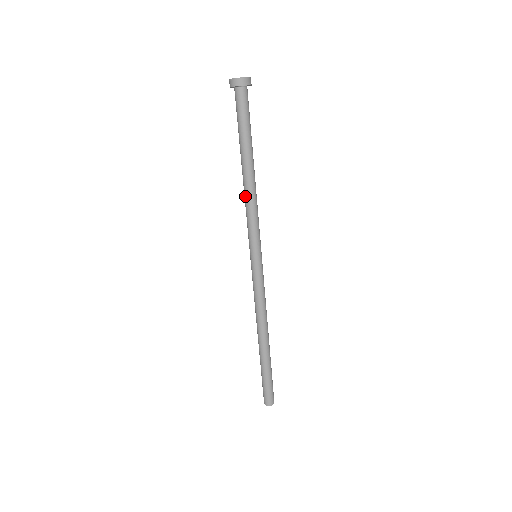
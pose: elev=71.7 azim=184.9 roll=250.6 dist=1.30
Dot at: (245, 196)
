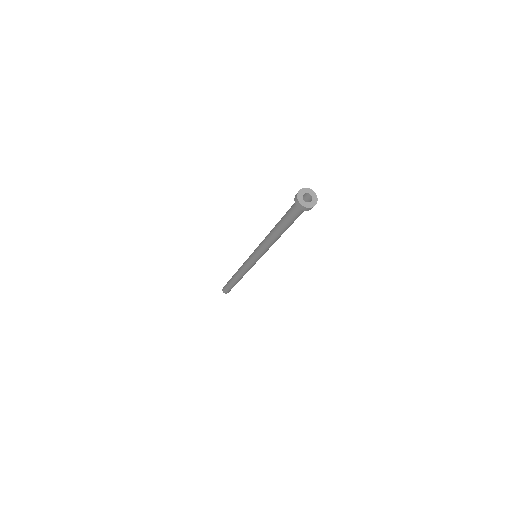
Dot at: (266, 239)
